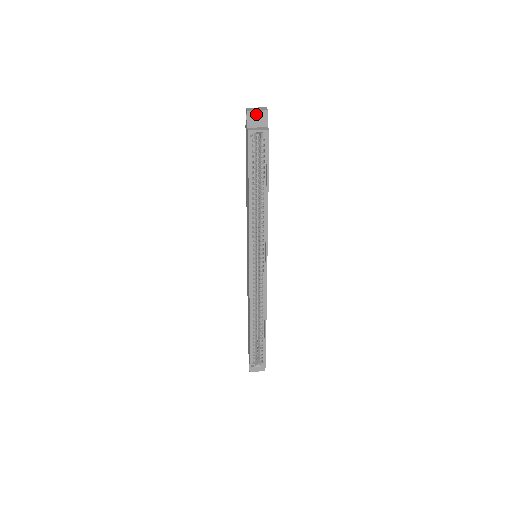
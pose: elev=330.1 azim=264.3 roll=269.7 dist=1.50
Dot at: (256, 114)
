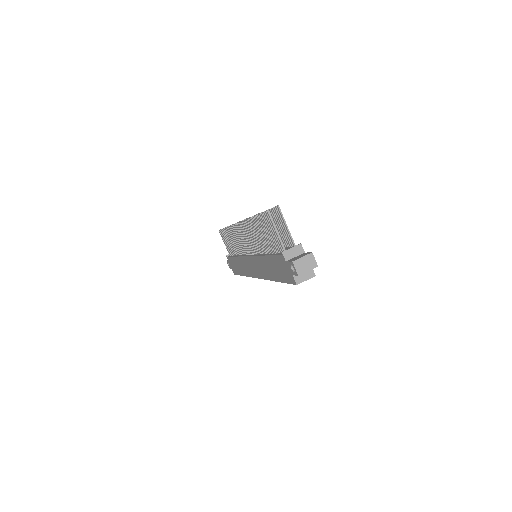
Dot at: occluded
